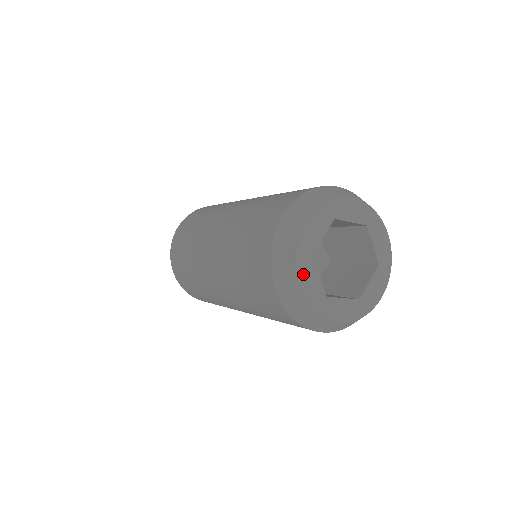
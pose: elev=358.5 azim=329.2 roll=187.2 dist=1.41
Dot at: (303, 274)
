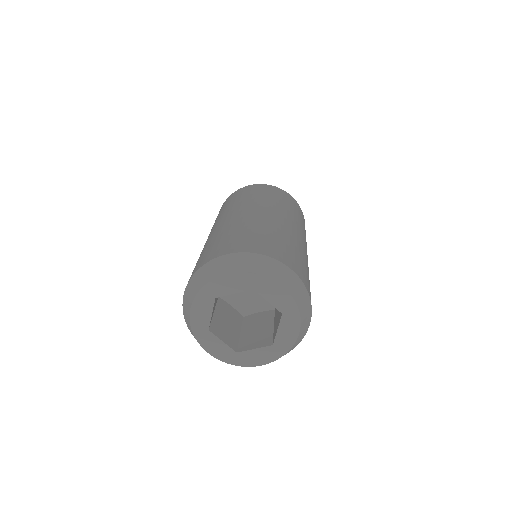
Dot at: (199, 303)
